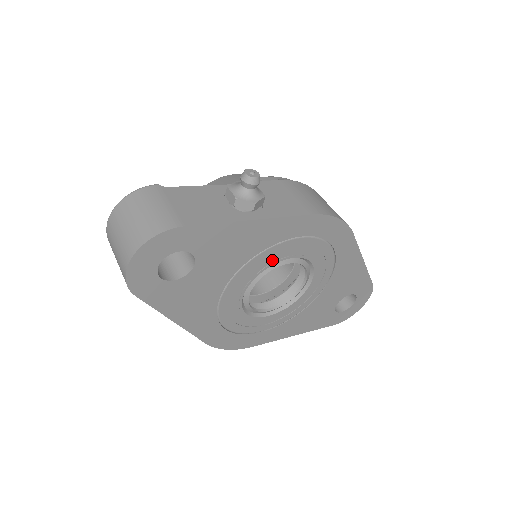
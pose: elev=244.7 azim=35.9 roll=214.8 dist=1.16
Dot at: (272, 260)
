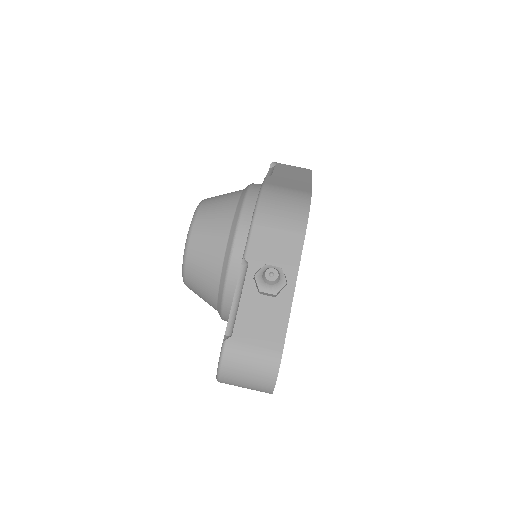
Dot at: occluded
